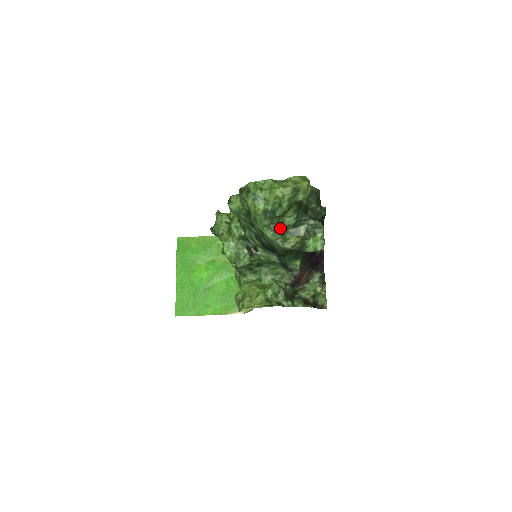
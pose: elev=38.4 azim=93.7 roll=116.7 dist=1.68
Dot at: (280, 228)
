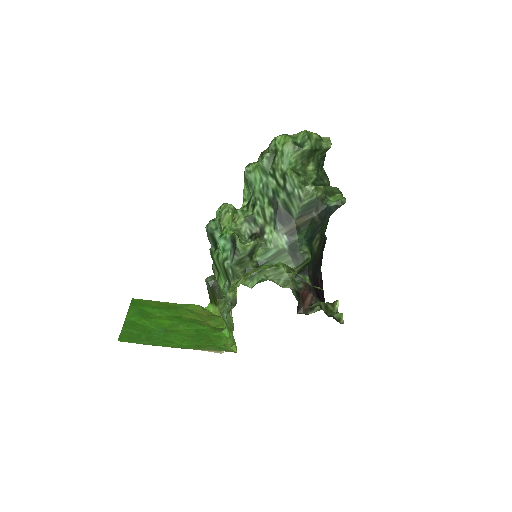
Dot at: (302, 175)
